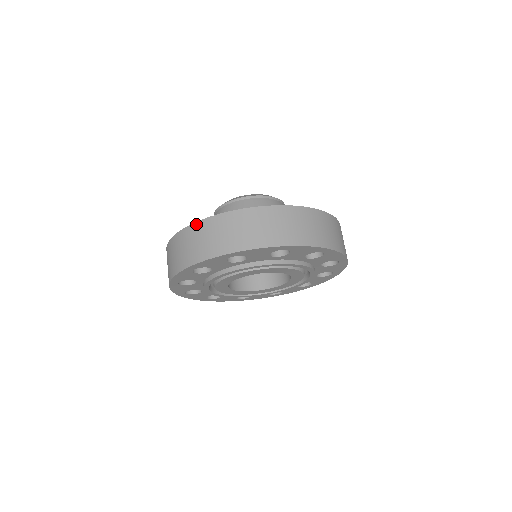
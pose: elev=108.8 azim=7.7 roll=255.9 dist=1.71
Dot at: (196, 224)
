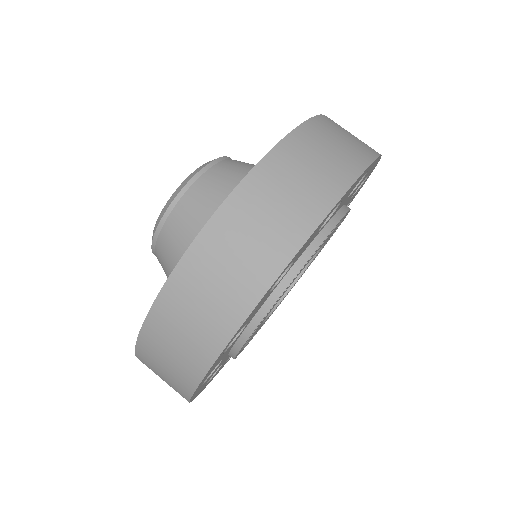
Dot at: (139, 343)
